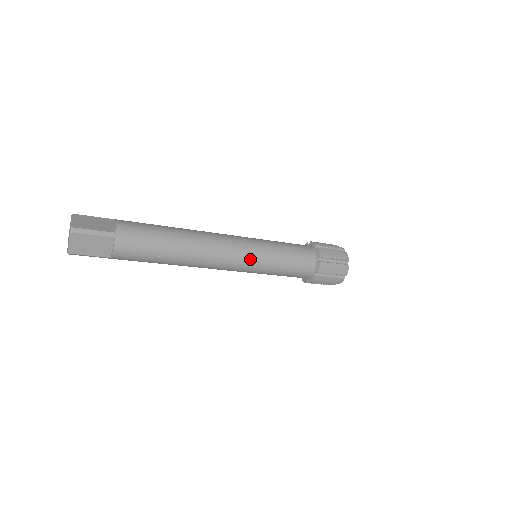
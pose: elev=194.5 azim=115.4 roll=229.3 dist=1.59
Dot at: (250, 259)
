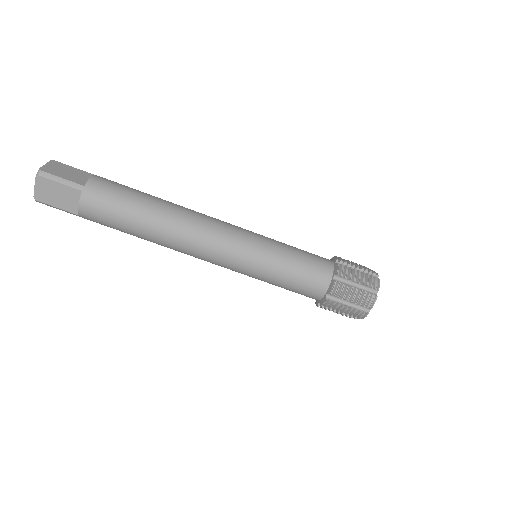
Dot at: (248, 231)
